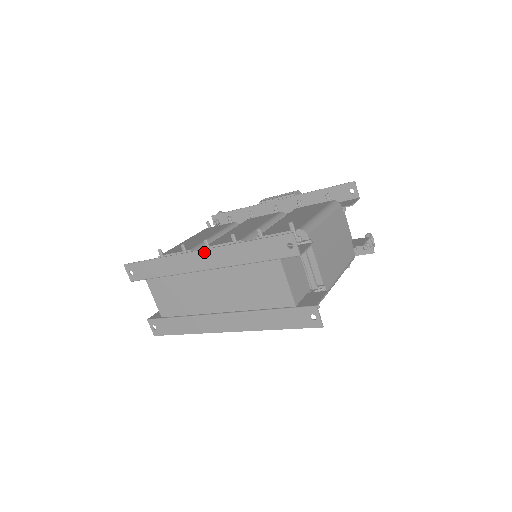
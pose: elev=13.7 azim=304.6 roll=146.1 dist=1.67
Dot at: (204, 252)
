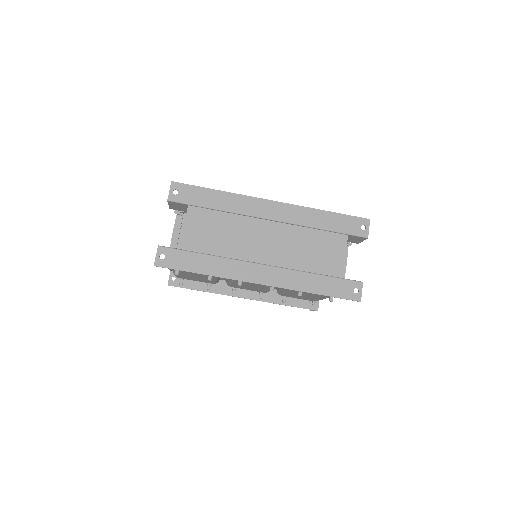
Dot at: (280, 204)
